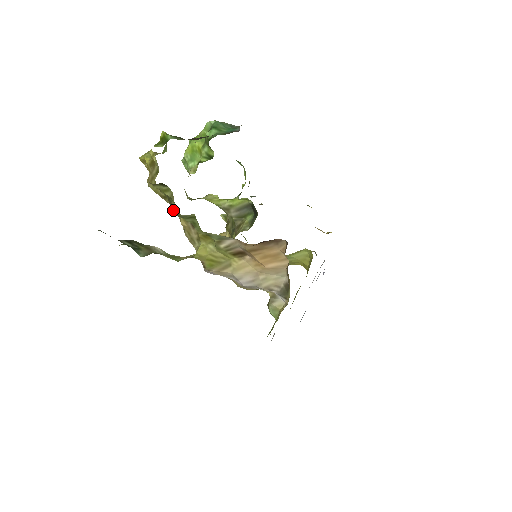
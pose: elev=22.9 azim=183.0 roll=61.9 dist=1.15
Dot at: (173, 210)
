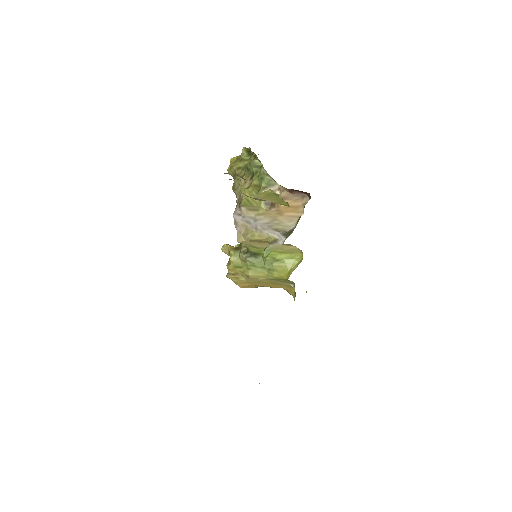
Dot at: (251, 158)
